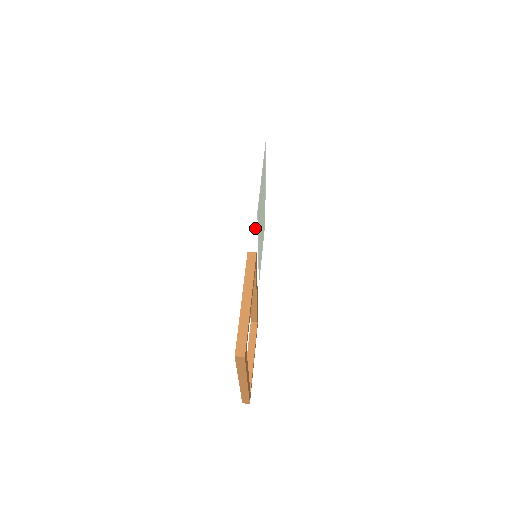
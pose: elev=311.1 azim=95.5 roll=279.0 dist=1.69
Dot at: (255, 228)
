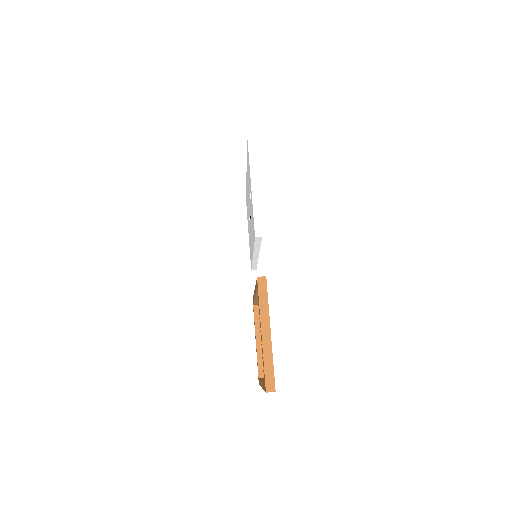
Dot at: (258, 244)
